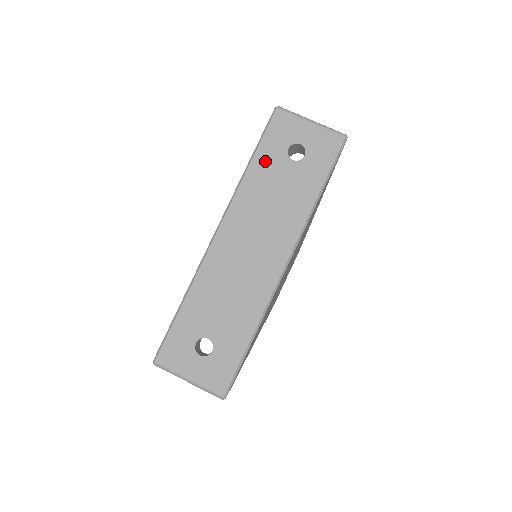
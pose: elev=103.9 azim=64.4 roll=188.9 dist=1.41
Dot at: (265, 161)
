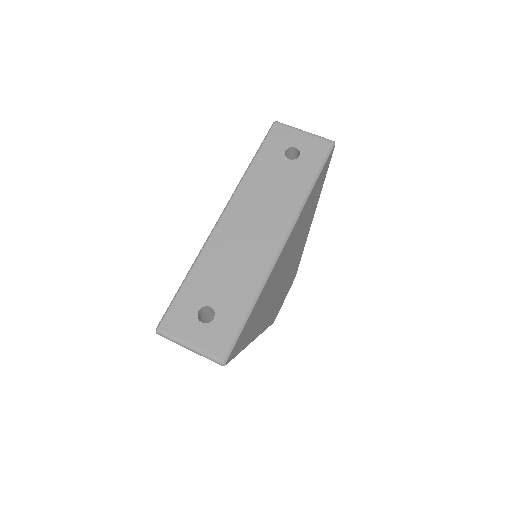
Dot at: (265, 160)
